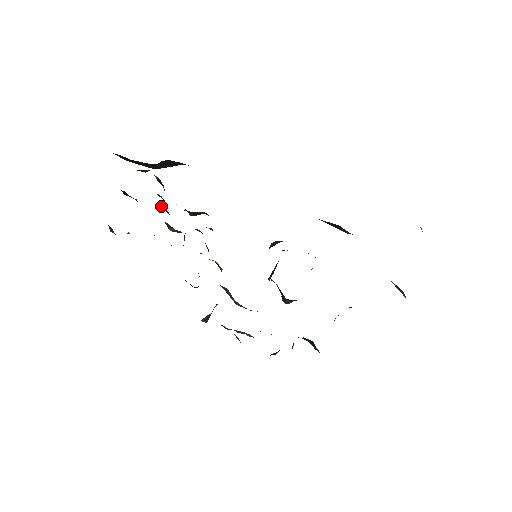
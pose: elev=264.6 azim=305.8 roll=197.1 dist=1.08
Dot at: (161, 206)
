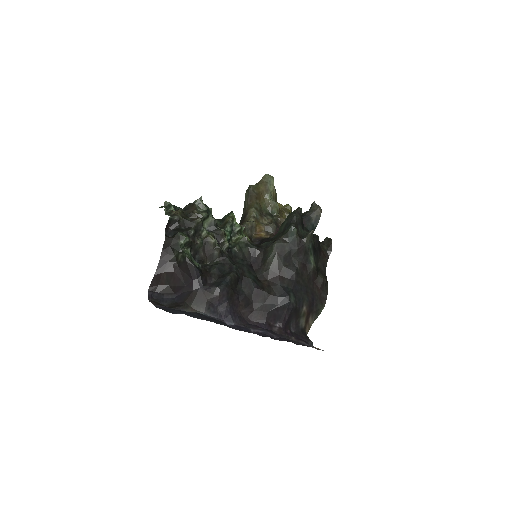
Dot at: (196, 223)
